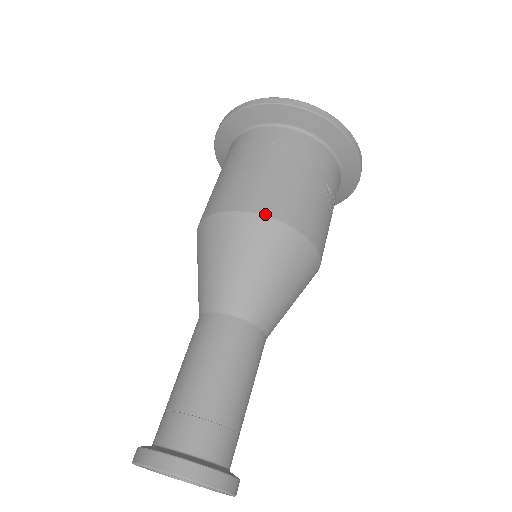
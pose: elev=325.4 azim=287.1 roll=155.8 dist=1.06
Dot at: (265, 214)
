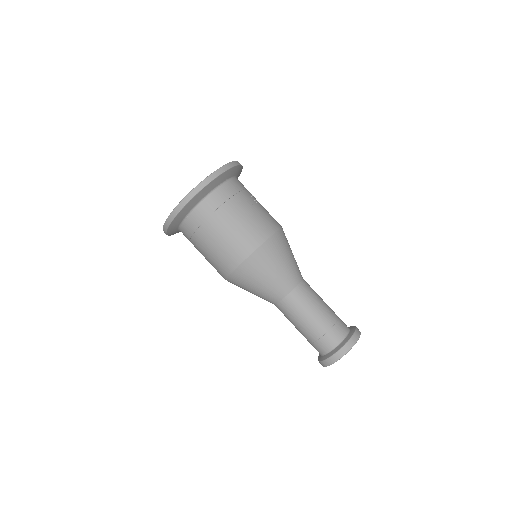
Dot at: (260, 245)
